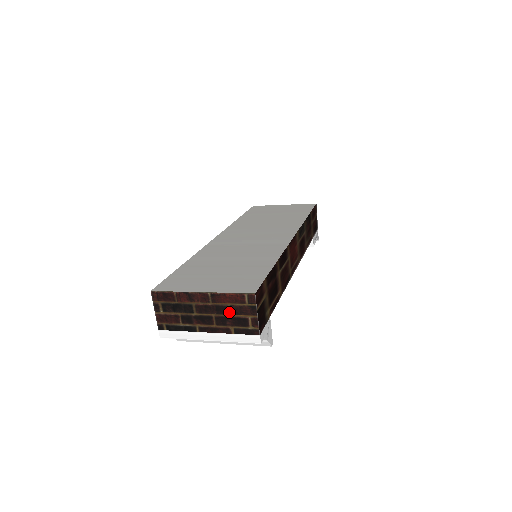
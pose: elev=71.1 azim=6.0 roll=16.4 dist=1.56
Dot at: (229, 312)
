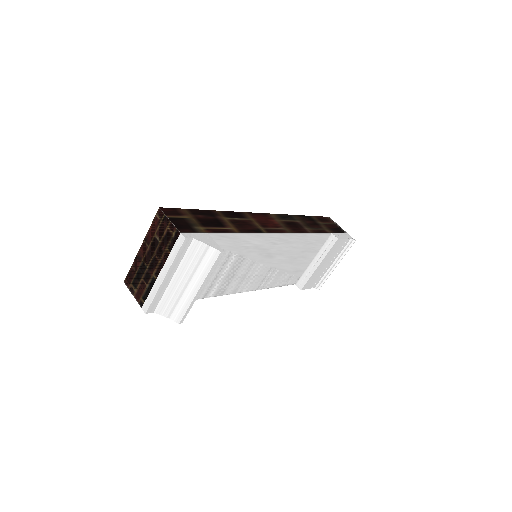
Dot at: (158, 240)
